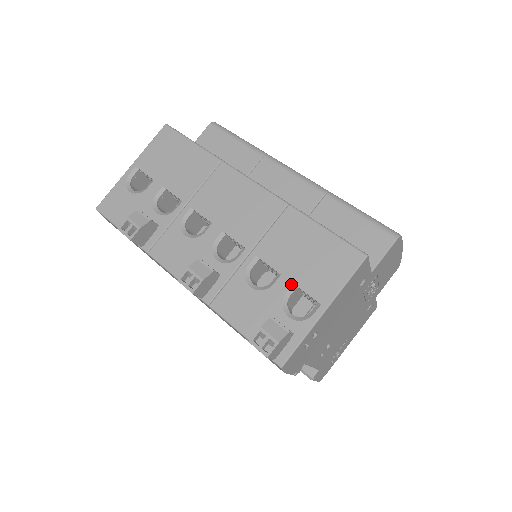
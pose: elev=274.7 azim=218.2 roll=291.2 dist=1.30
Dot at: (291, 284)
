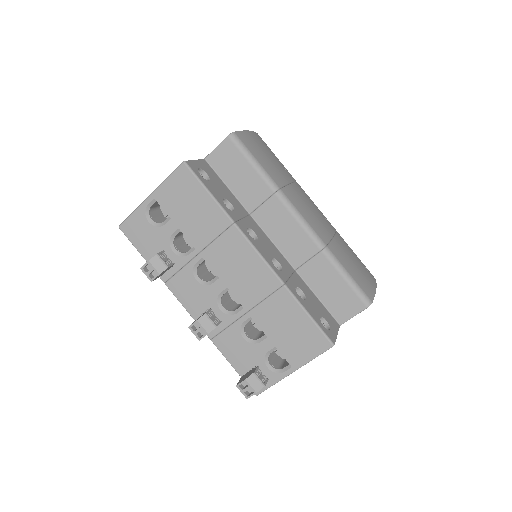
Dot at: (273, 346)
